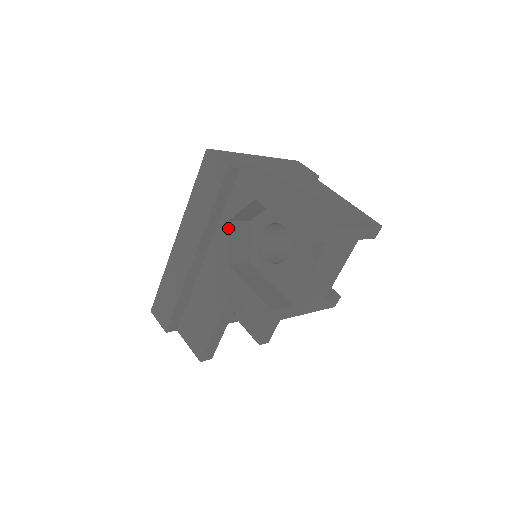
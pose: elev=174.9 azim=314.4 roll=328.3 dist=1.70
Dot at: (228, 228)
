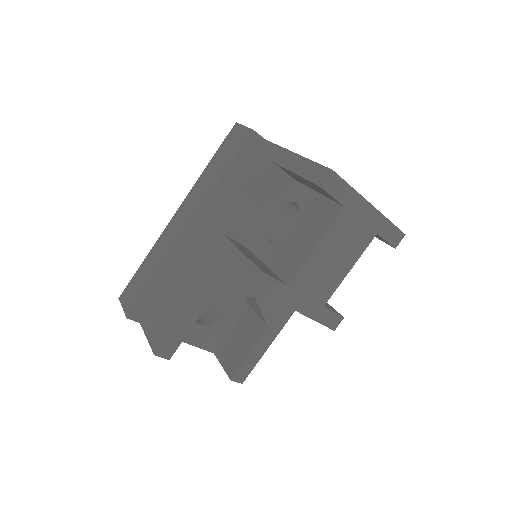
Dot at: (235, 198)
